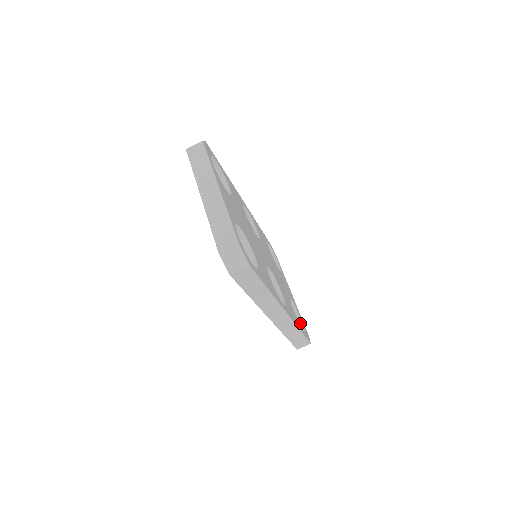
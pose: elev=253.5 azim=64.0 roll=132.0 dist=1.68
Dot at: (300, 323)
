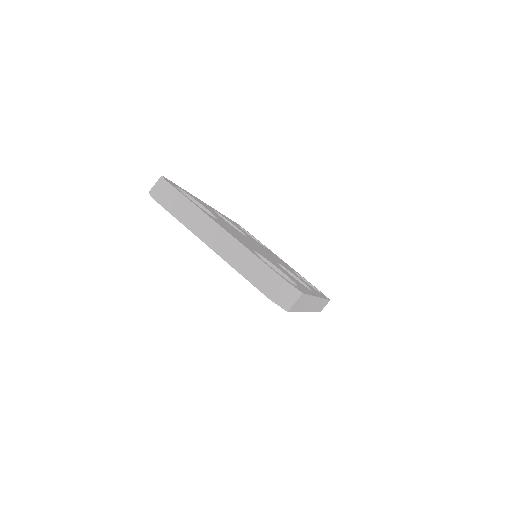
Dot at: occluded
